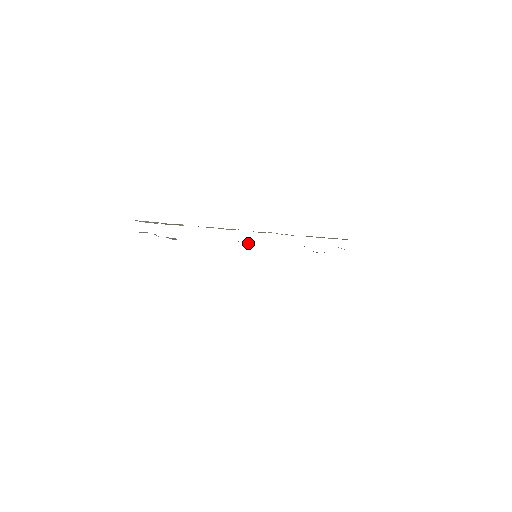
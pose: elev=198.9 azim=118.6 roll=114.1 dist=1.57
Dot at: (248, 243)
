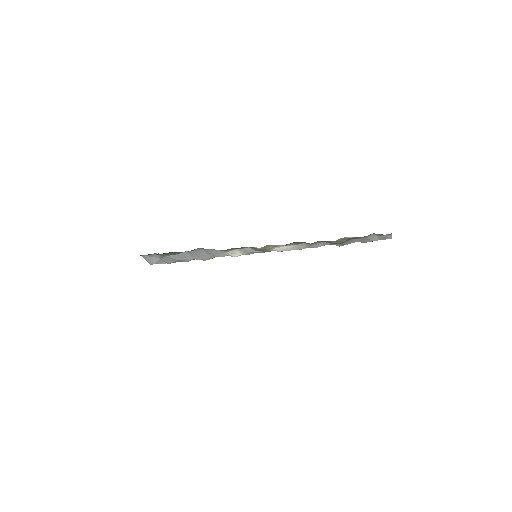
Dot at: (249, 248)
